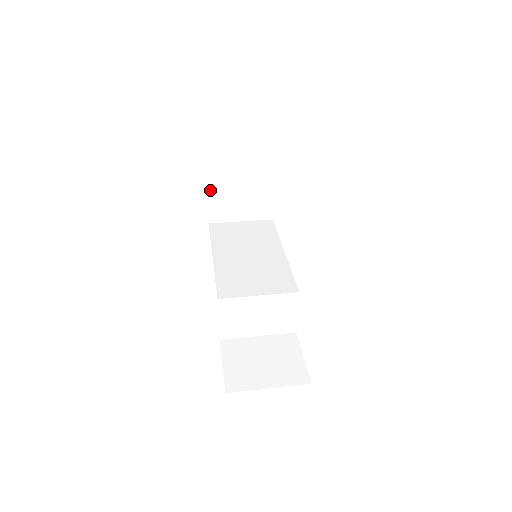
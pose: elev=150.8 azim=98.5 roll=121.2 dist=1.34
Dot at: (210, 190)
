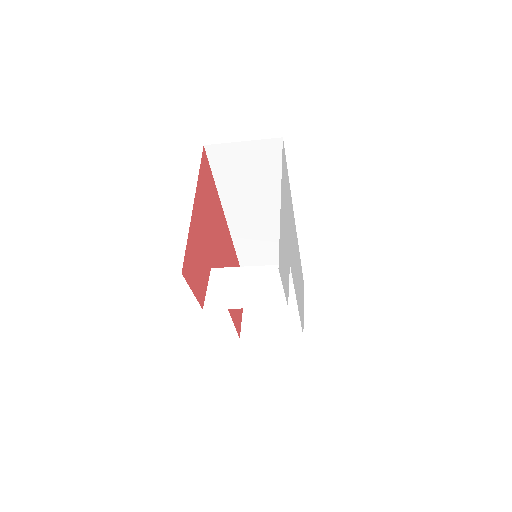
Dot at: (246, 308)
